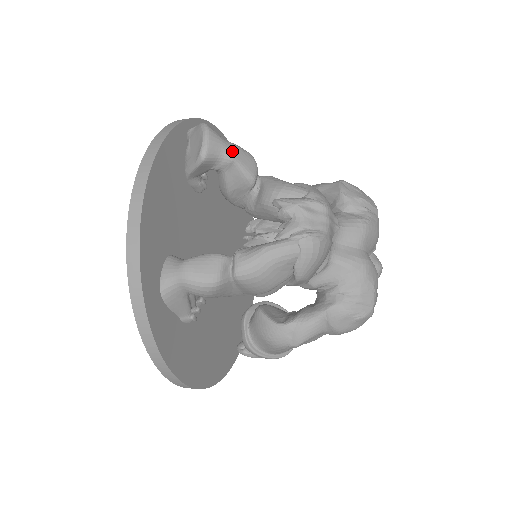
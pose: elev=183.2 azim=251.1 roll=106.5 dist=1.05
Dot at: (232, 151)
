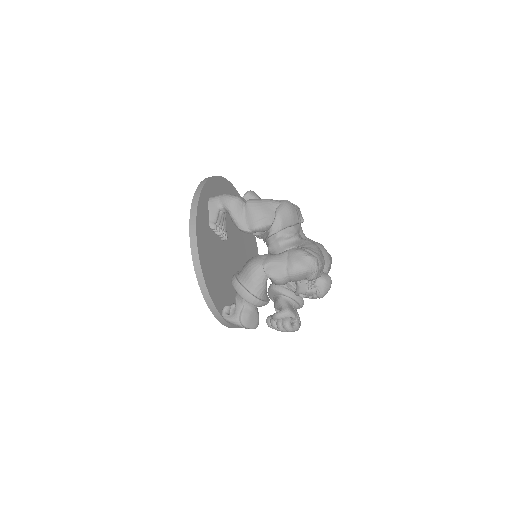
Dot at: occluded
